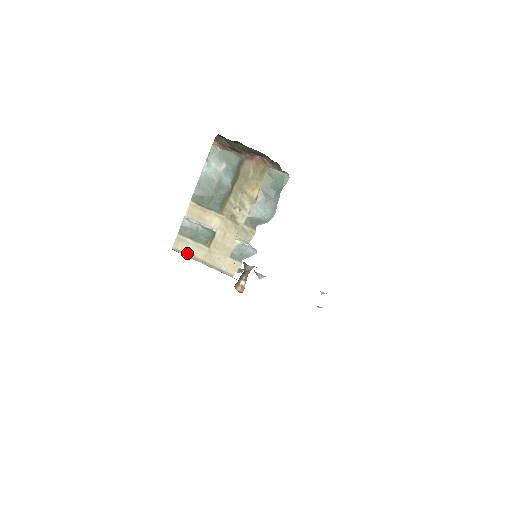
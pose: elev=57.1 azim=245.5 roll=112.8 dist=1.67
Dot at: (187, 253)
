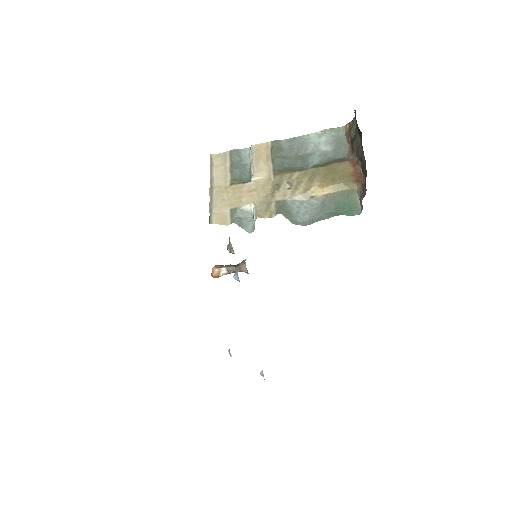
Dot at: (213, 169)
